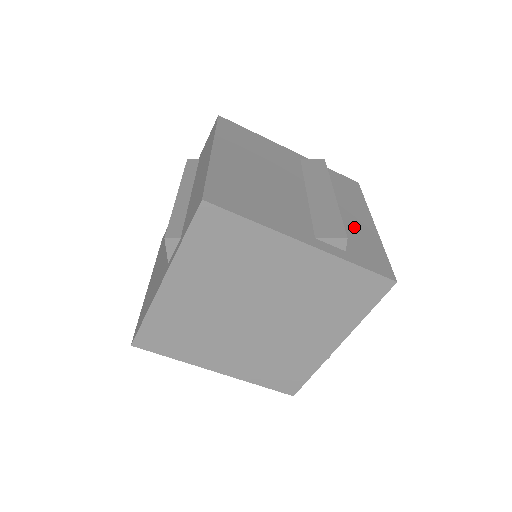
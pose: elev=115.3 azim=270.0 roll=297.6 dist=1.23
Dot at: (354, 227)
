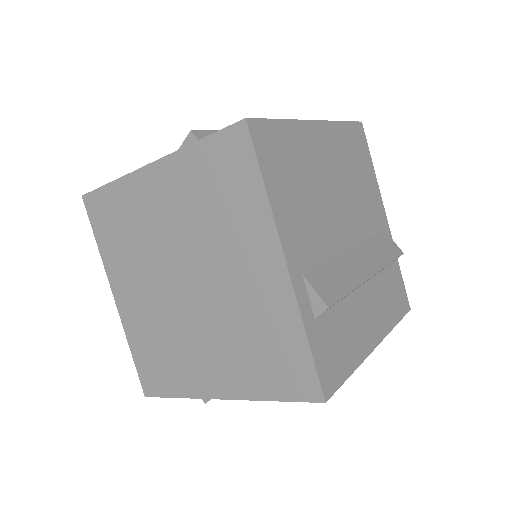
Dot at: (354, 320)
